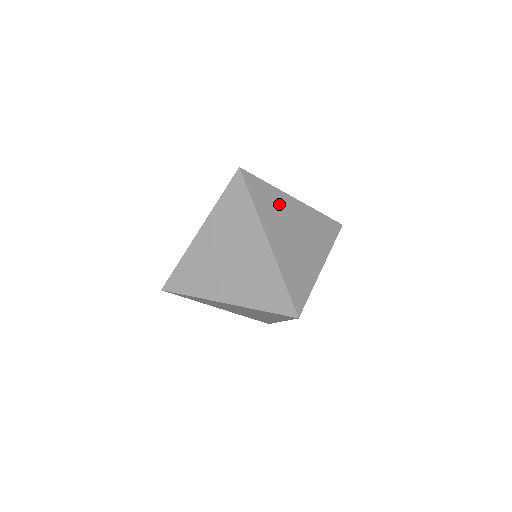
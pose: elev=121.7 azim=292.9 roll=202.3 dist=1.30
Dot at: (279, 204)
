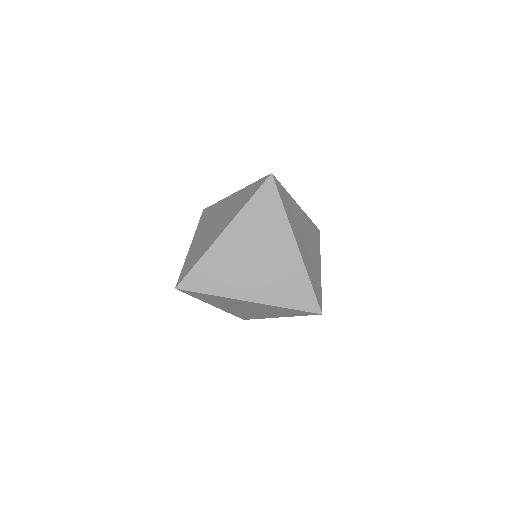
Dot at: (294, 210)
